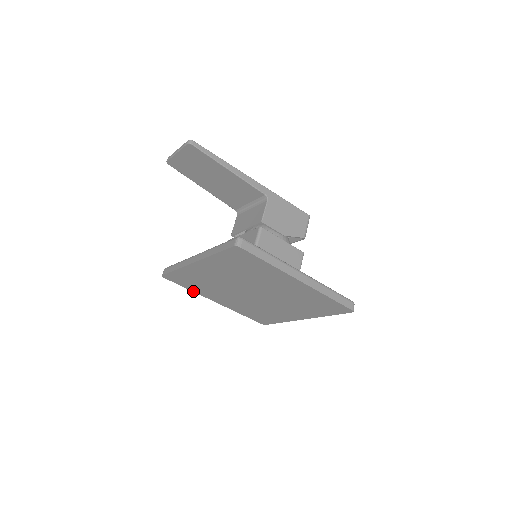
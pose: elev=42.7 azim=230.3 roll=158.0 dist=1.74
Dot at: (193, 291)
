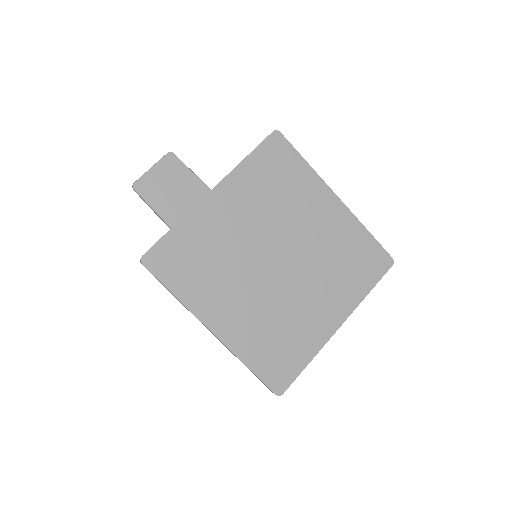
Dot at: (181, 300)
